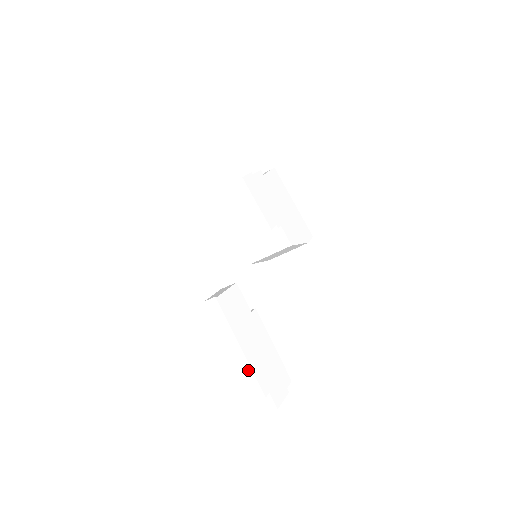
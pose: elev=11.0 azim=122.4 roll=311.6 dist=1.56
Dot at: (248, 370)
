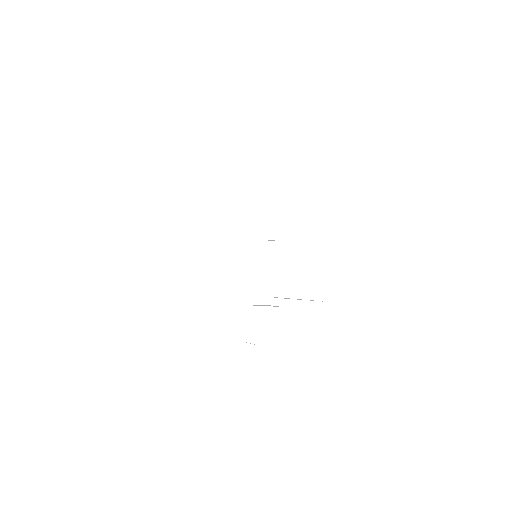
Dot at: (298, 343)
